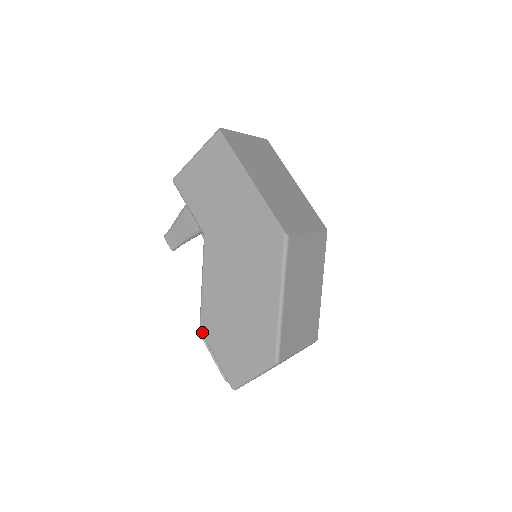
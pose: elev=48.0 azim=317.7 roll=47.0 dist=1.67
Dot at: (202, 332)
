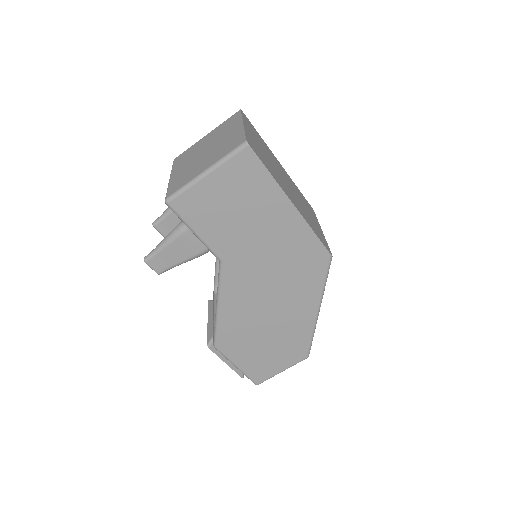
Dot at: (219, 350)
